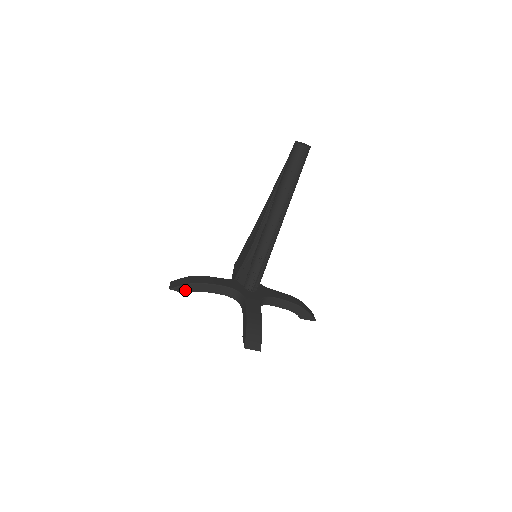
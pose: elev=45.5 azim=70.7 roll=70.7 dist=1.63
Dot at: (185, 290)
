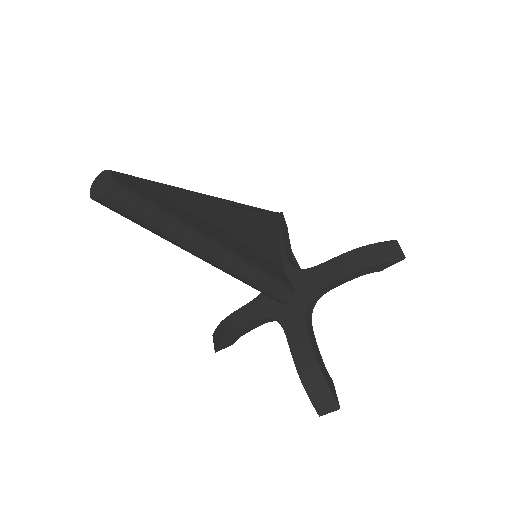
Dot at: (228, 344)
